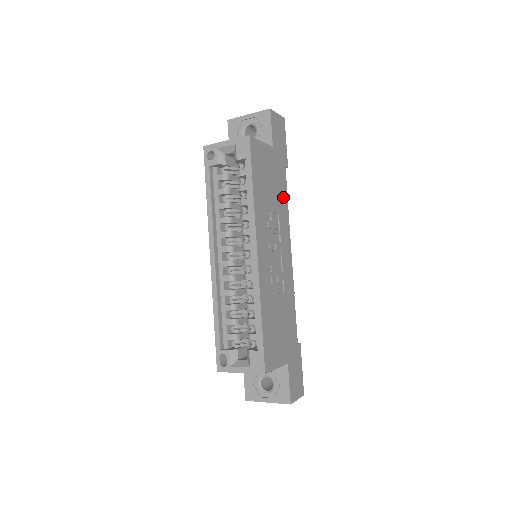
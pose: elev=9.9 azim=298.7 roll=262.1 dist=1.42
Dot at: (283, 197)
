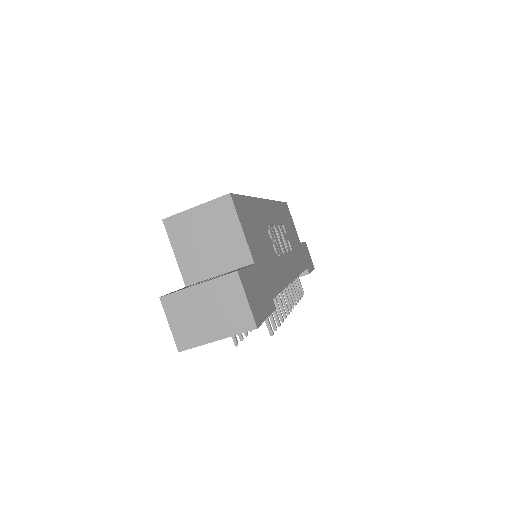
Dot at: (299, 262)
